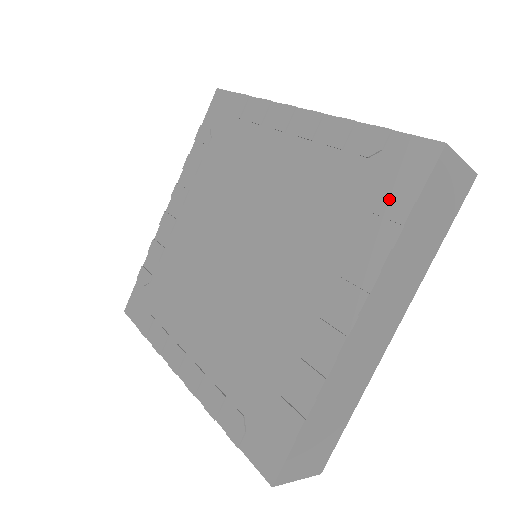
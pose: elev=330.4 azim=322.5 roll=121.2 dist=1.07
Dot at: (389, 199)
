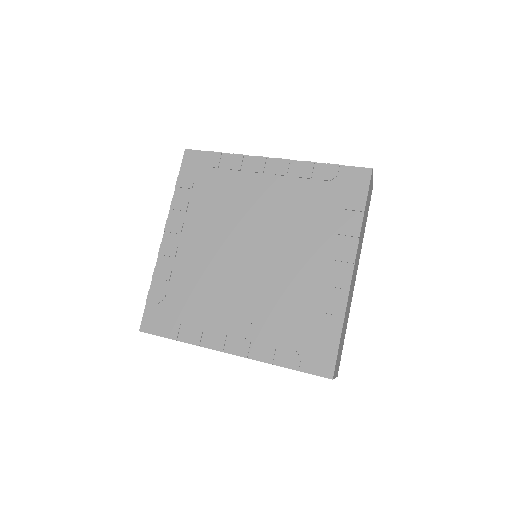
Dot at: (351, 200)
